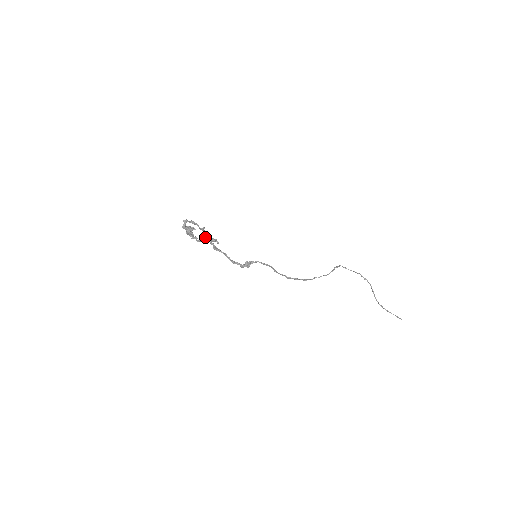
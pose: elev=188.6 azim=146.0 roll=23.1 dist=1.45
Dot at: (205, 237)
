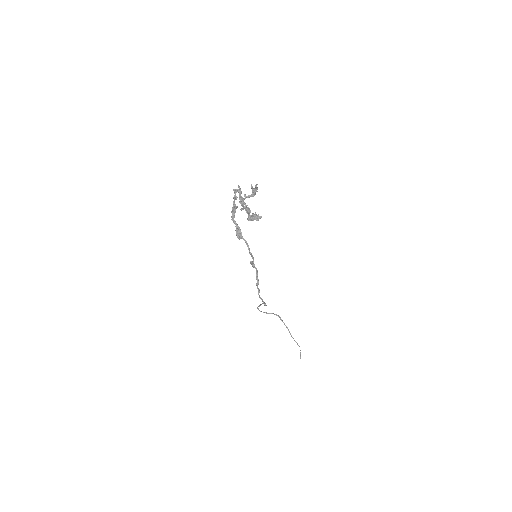
Dot at: occluded
